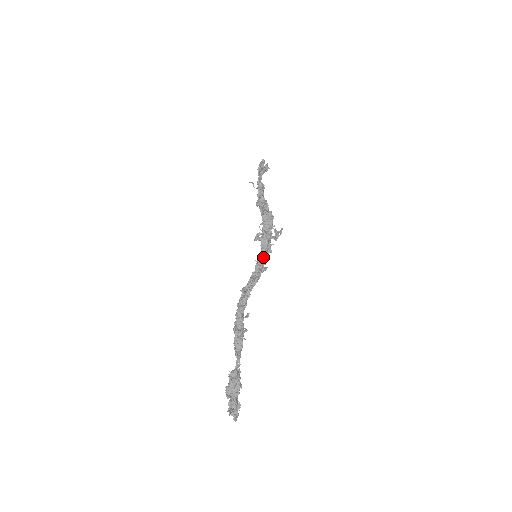
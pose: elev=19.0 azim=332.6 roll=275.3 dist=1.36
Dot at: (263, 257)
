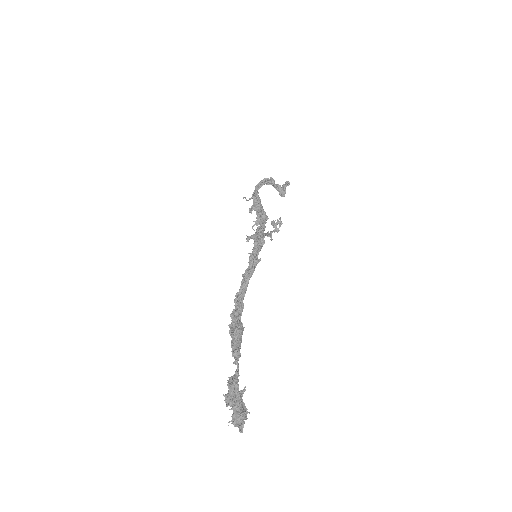
Dot at: (254, 251)
